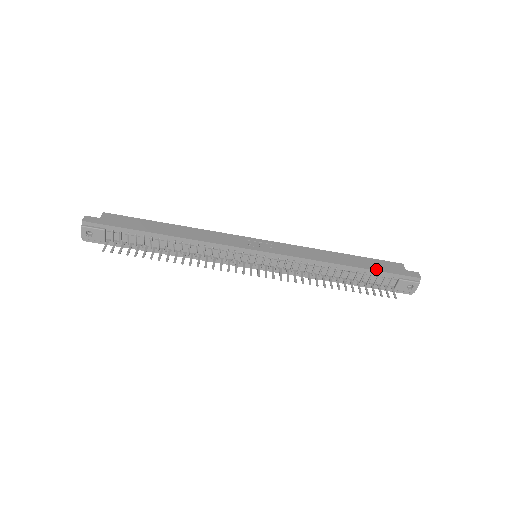
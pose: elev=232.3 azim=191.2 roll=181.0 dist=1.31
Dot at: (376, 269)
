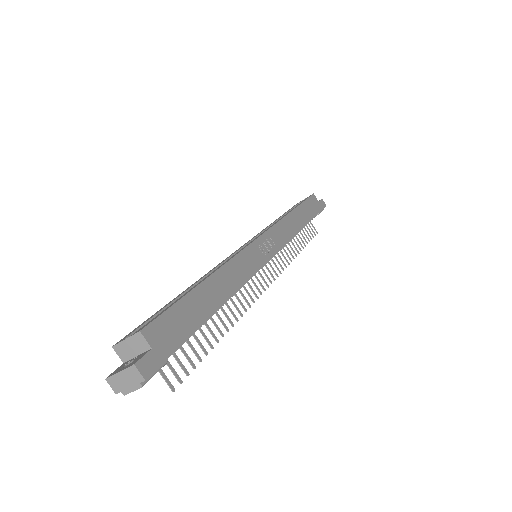
Dot at: (314, 215)
